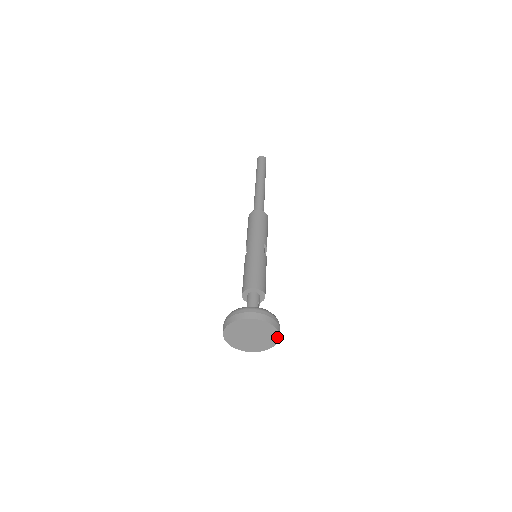
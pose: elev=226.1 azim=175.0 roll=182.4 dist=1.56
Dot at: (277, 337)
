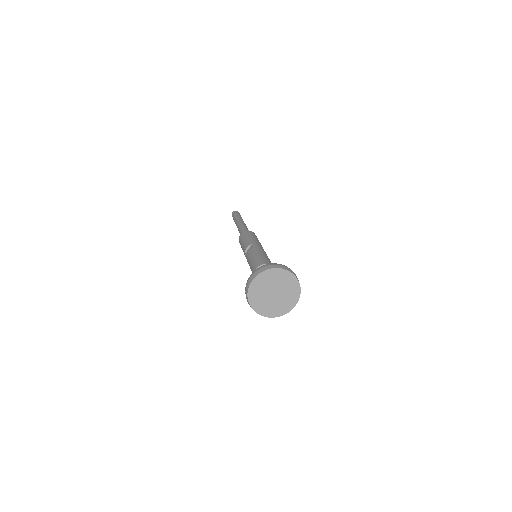
Dot at: (292, 306)
